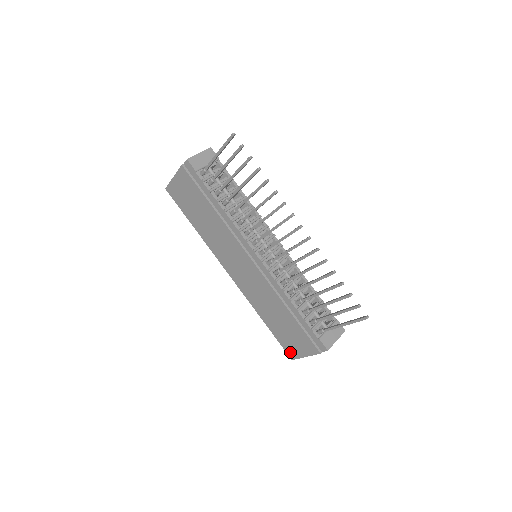
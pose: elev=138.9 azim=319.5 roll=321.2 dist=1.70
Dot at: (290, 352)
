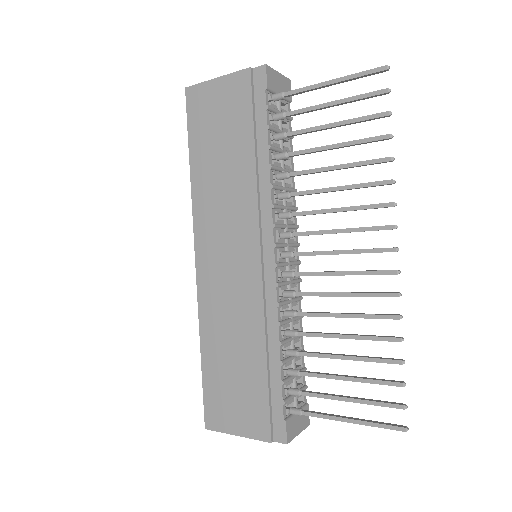
Dot at: (212, 416)
